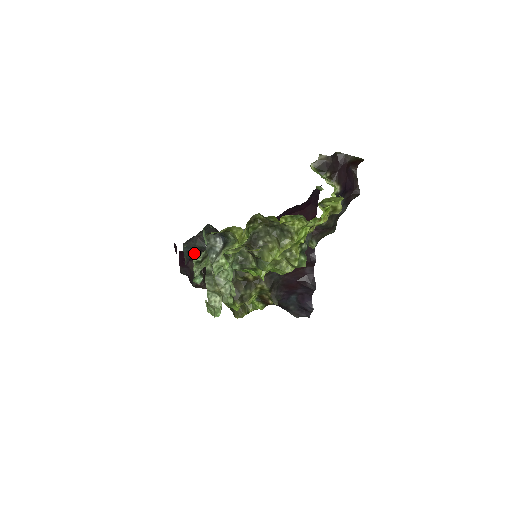
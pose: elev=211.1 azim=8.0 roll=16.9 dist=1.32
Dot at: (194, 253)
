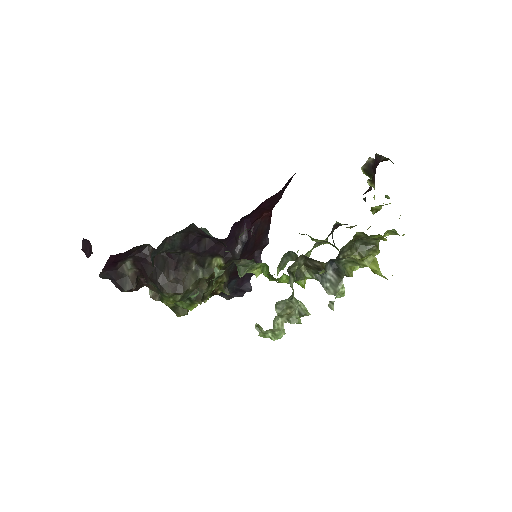
Dot at: occluded
